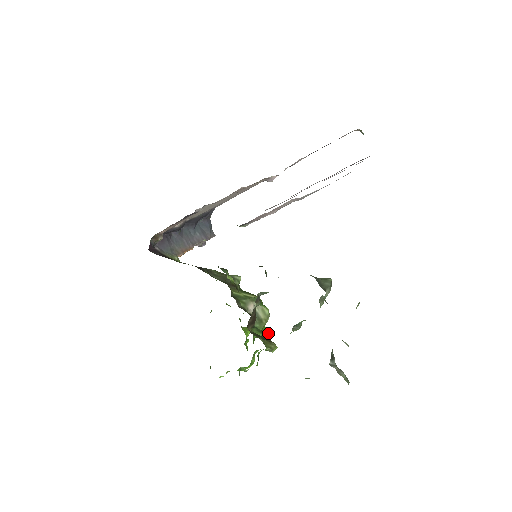
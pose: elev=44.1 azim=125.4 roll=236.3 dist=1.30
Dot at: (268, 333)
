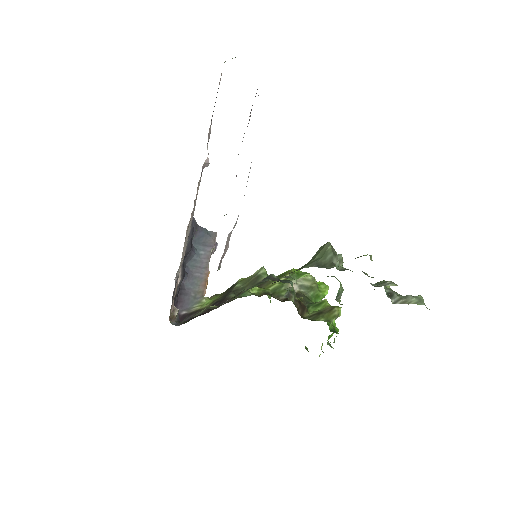
Dot at: (324, 301)
